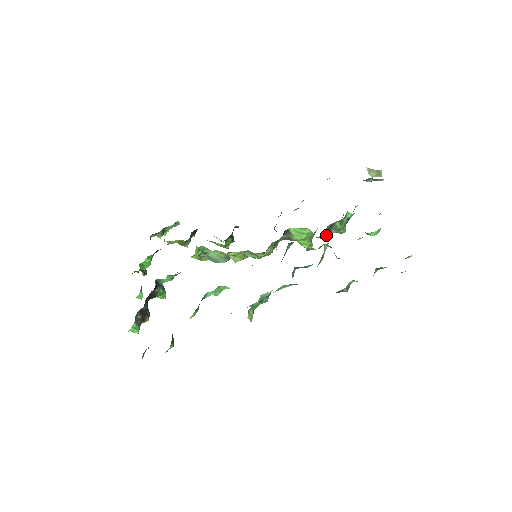
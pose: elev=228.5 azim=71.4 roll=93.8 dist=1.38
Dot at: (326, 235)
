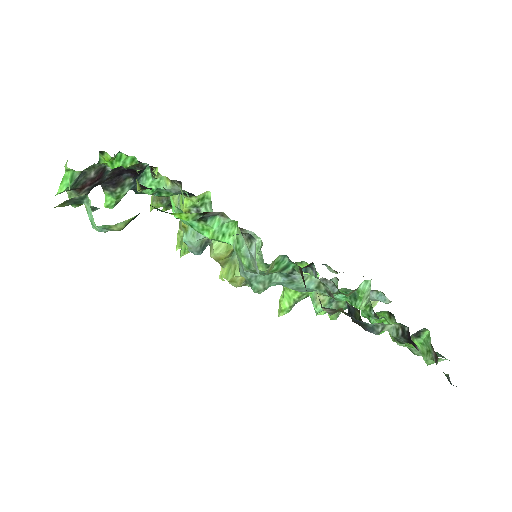
Dot at: (328, 300)
